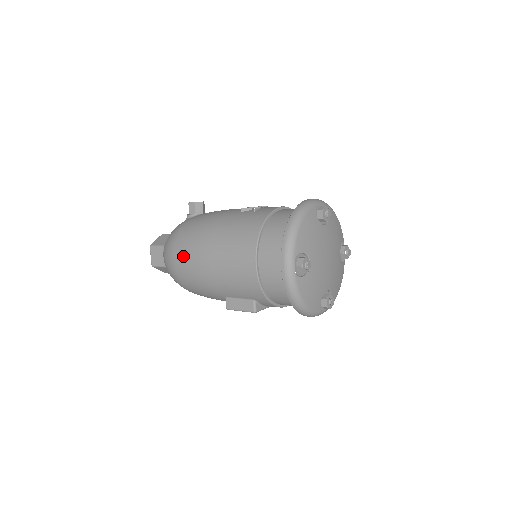
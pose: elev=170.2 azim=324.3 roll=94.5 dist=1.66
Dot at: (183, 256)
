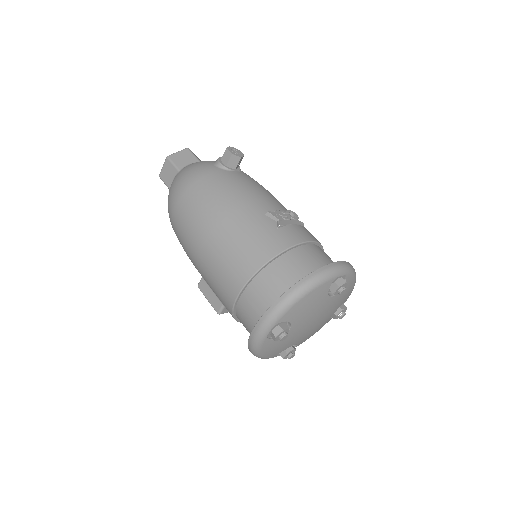
Dot at: (184, 213)
